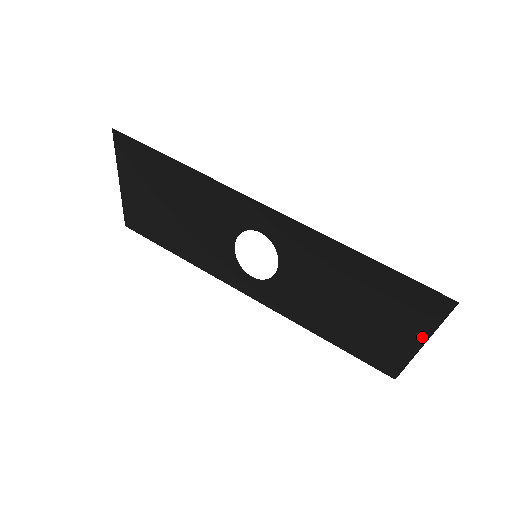
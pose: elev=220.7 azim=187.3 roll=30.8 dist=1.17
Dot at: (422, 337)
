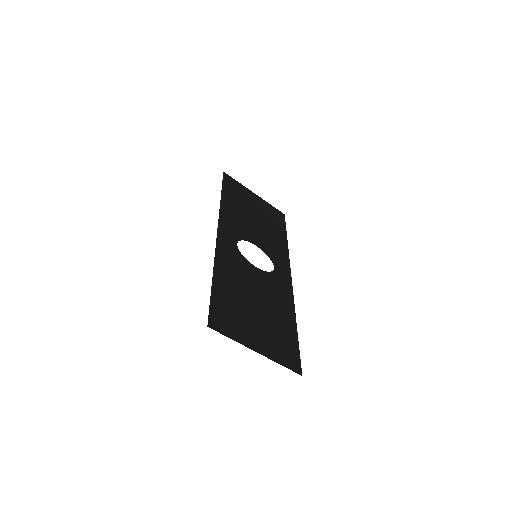
Dot at: (250, 345)
